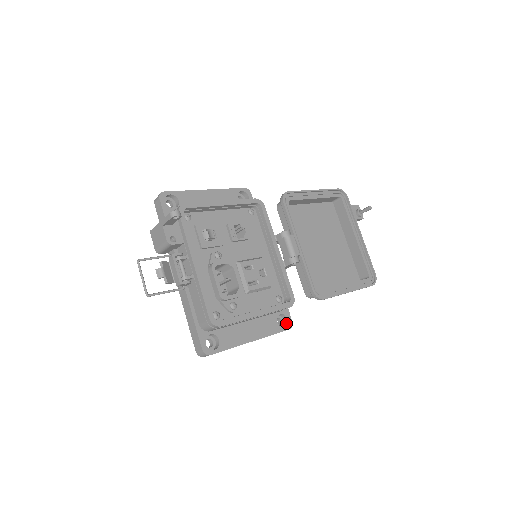
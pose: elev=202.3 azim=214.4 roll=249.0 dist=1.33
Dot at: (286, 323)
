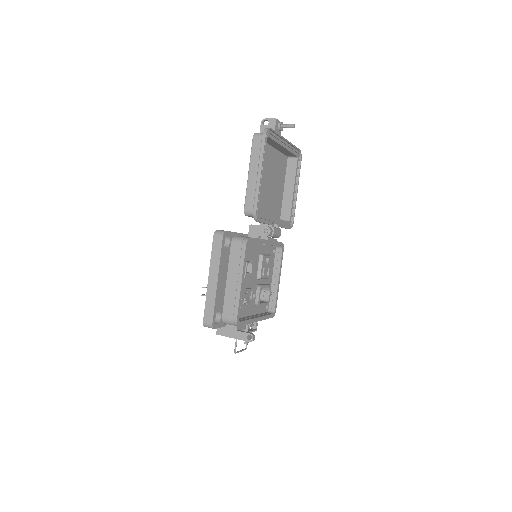
Dot at: occluded
